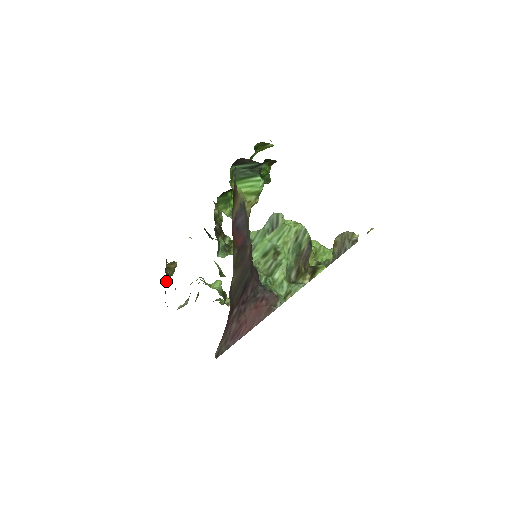
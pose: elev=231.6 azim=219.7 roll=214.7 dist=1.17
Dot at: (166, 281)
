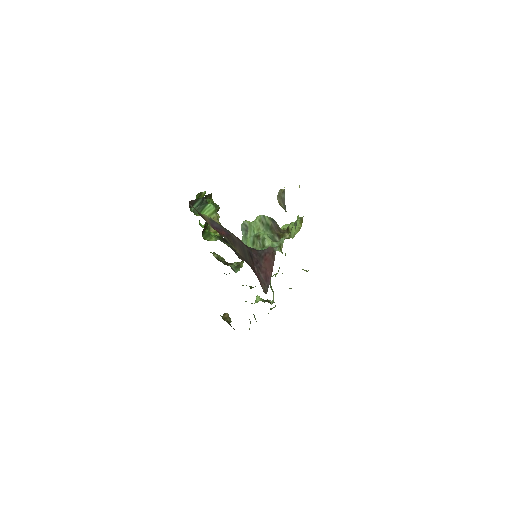
Dot at: (230, 325)
